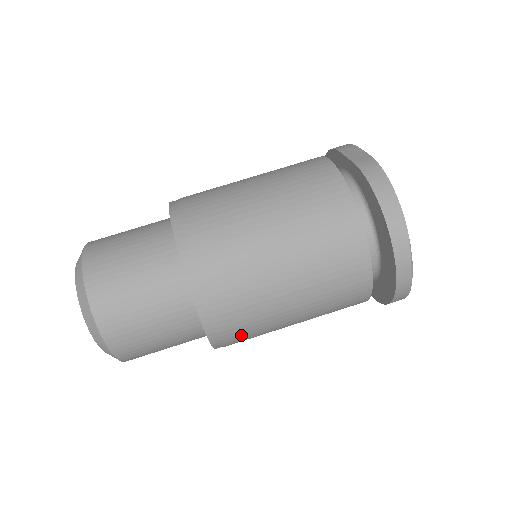
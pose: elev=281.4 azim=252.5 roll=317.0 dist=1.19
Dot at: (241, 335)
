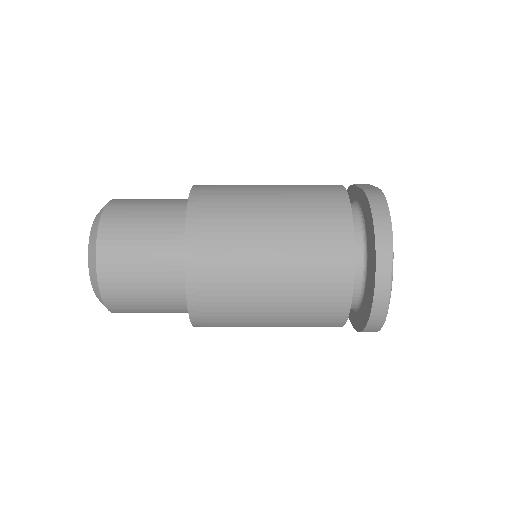
Dot at: (218, 309)
